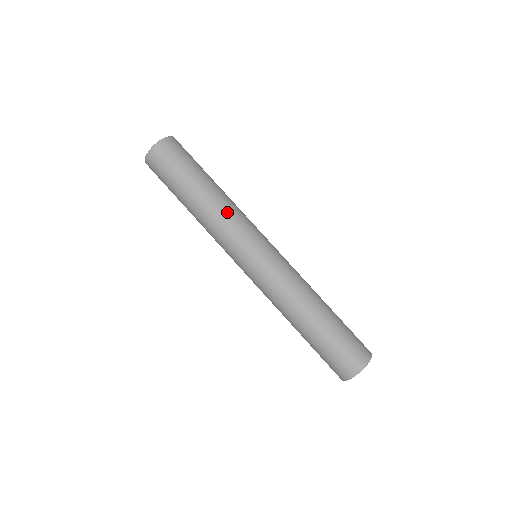
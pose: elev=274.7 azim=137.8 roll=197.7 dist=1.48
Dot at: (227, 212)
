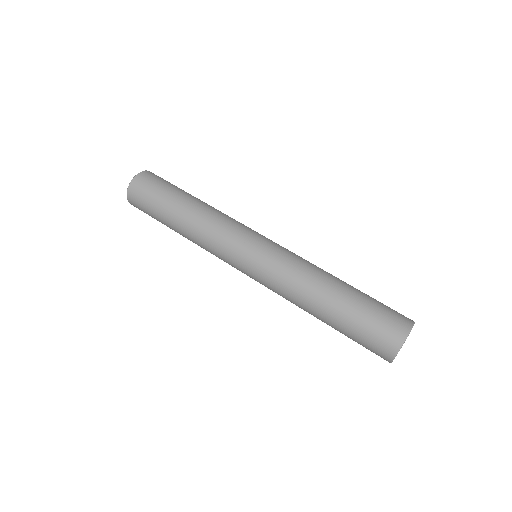
Dot at: (212, 219)
